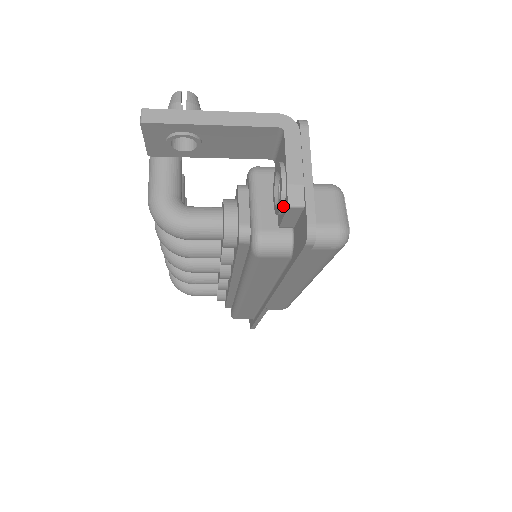
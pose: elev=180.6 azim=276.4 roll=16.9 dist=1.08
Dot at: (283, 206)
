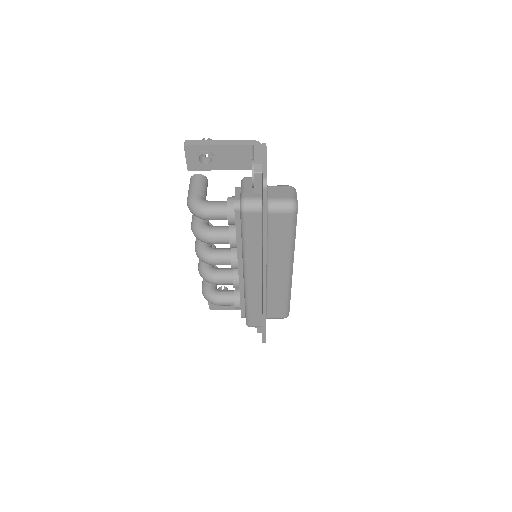
Dot at: (253, 177)
